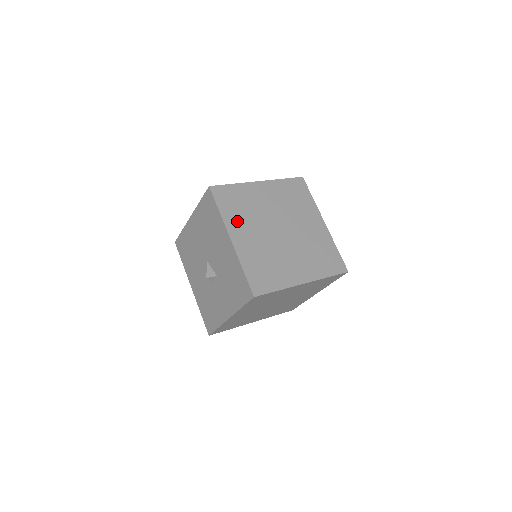
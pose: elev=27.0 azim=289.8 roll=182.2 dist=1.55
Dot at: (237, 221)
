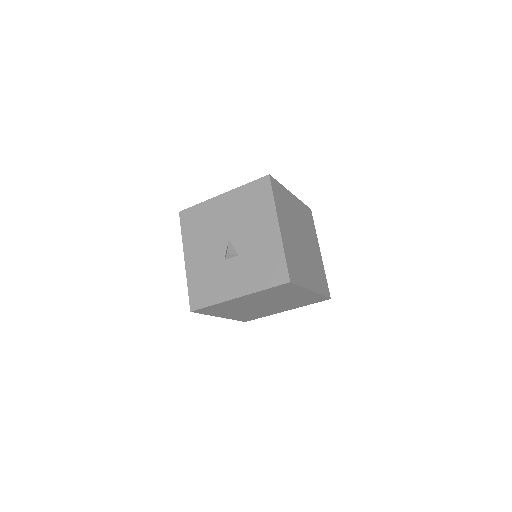
Dot at: (282, 214)
